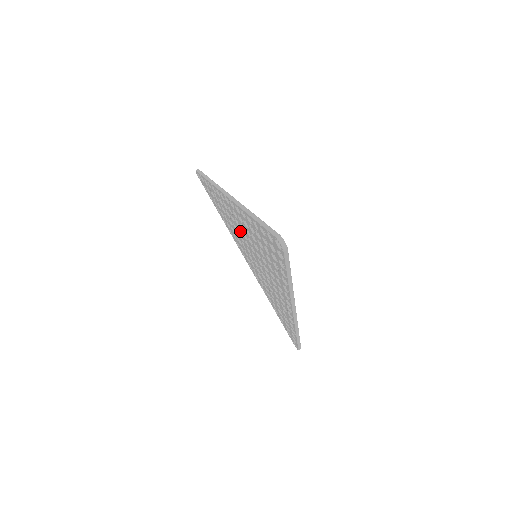
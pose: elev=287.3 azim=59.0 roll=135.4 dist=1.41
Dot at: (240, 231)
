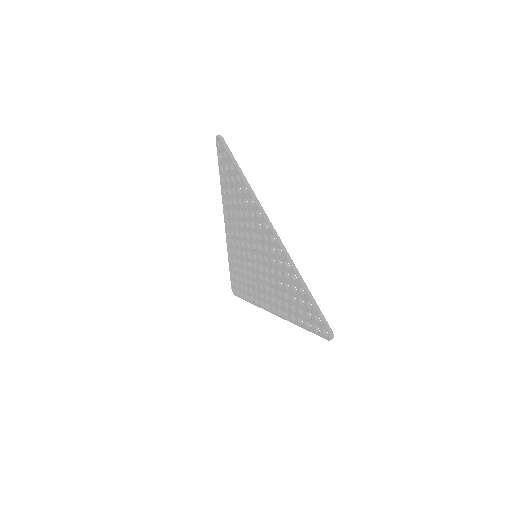
Dot at: (246, 257)
